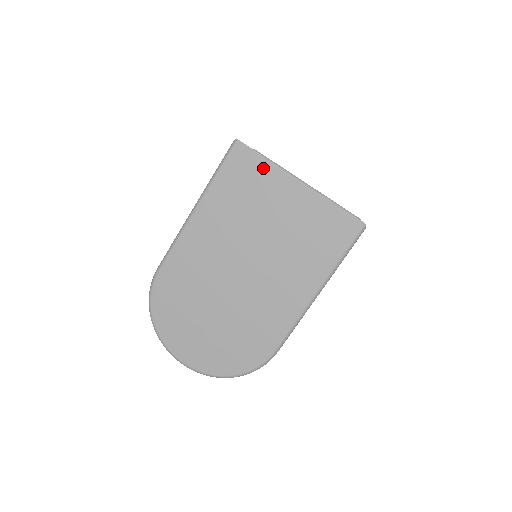
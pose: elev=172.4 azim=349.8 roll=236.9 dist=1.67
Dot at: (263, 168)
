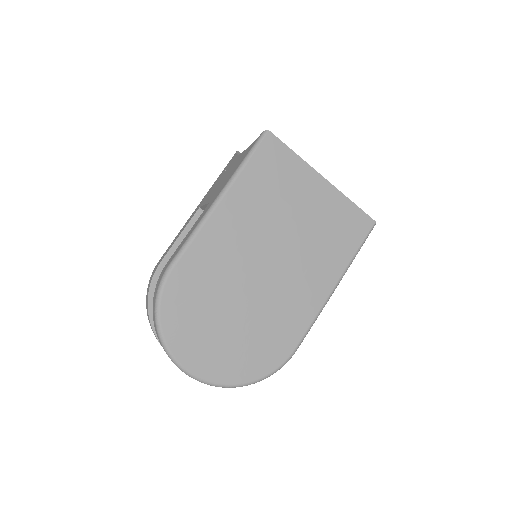
Dot at: (292, 162)
